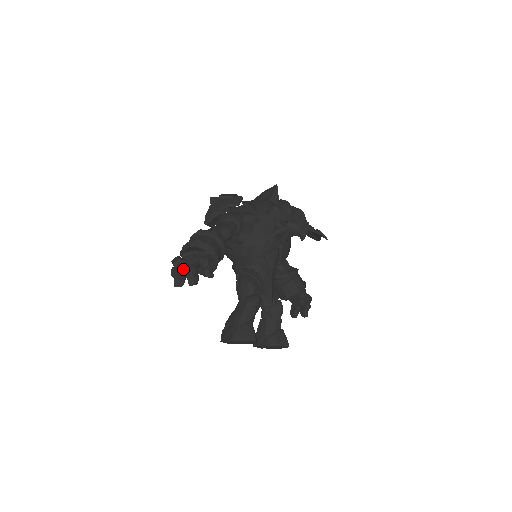
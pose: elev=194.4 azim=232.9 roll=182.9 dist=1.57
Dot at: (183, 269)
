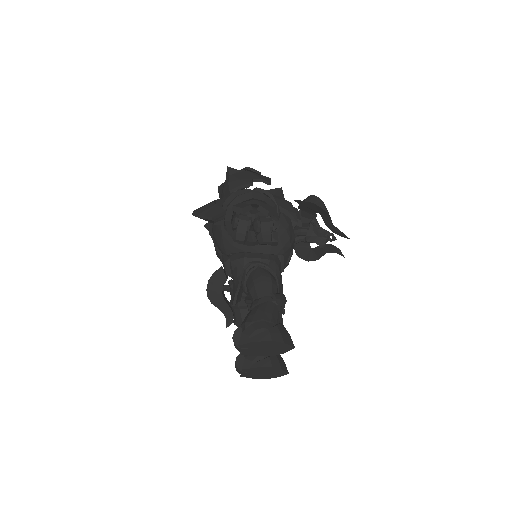
Dot at: (257, 219)
